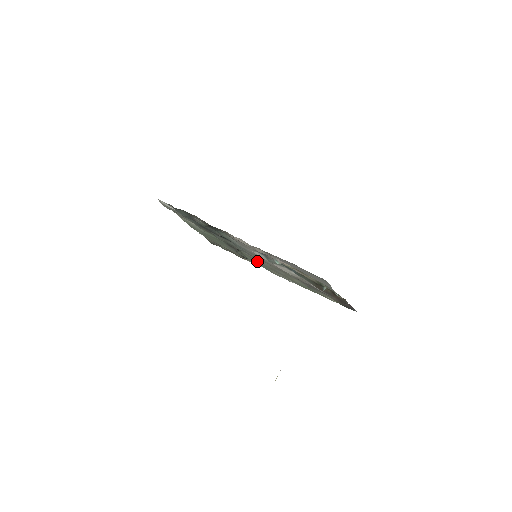
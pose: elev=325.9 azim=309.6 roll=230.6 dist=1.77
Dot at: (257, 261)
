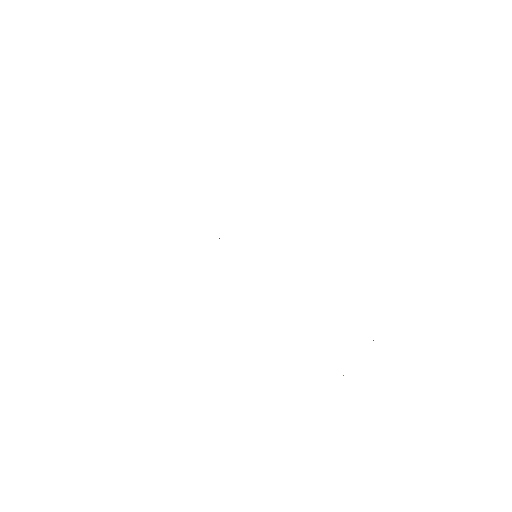
Dot at: occluded
